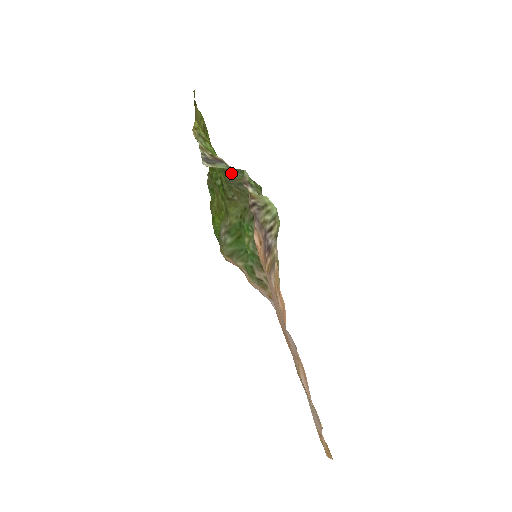
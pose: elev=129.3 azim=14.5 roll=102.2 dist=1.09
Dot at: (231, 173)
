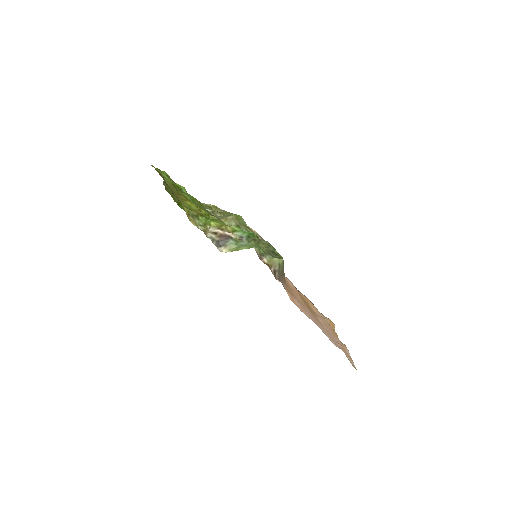
Dot at: (221, 221)
